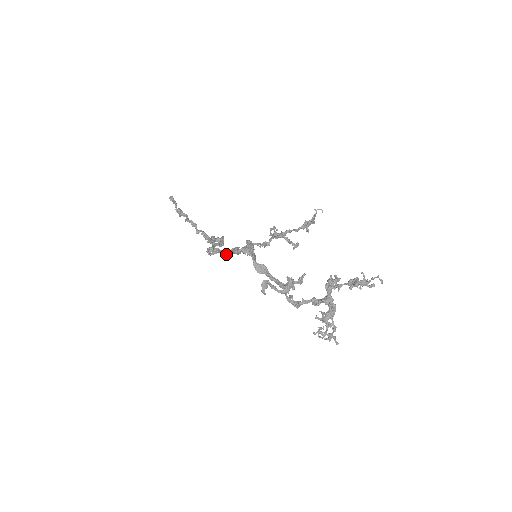
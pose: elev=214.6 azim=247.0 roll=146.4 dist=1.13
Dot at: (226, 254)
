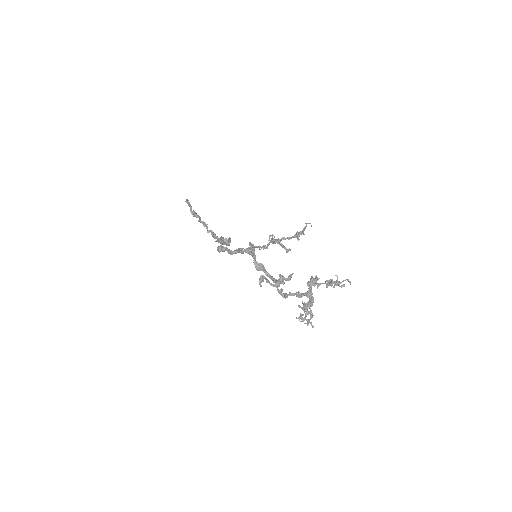
Dot at: (232, 253)
